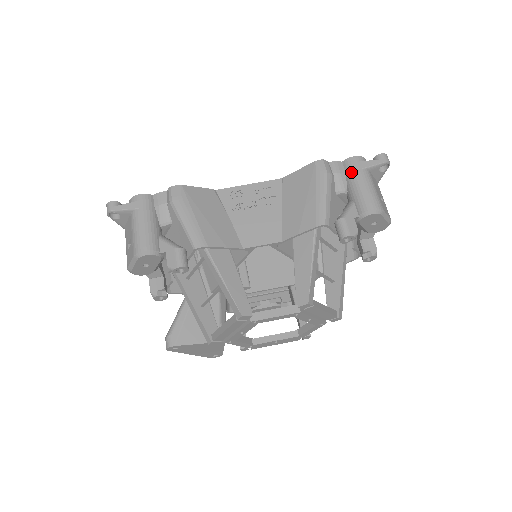
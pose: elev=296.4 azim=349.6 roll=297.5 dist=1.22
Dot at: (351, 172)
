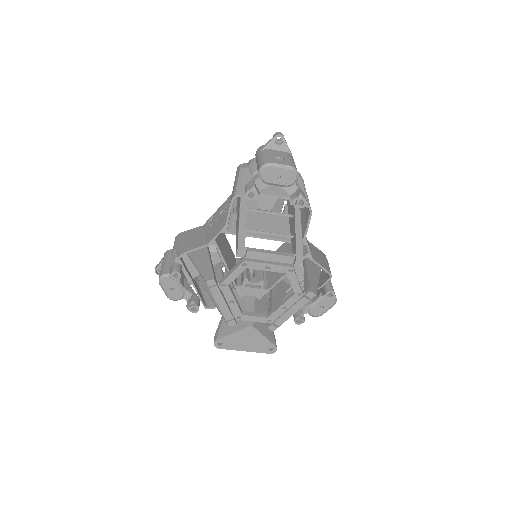
Dot at: (256, 158)
